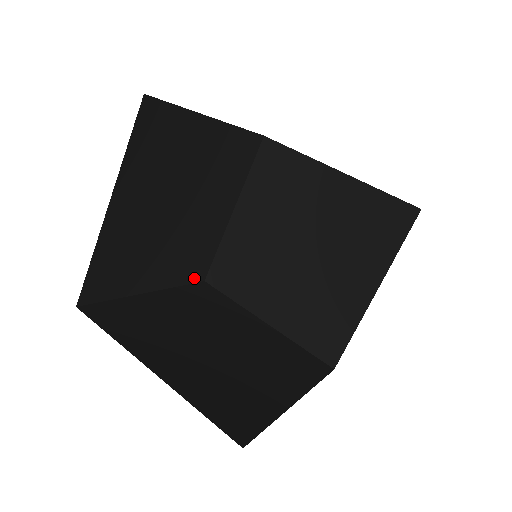
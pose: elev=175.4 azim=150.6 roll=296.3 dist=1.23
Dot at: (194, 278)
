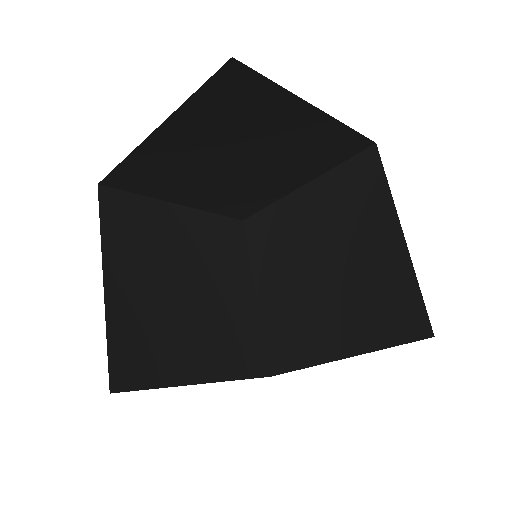
Dot at: (253, 372)
